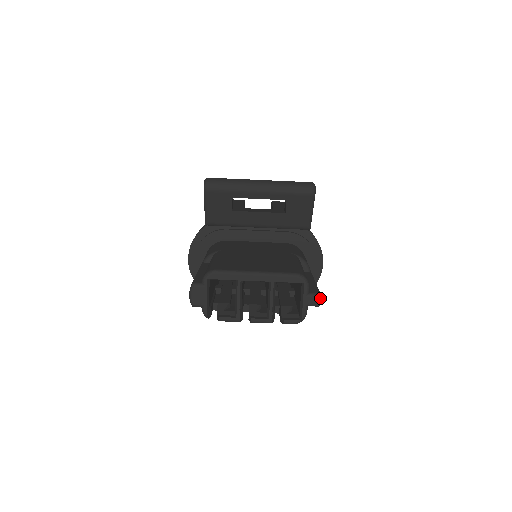
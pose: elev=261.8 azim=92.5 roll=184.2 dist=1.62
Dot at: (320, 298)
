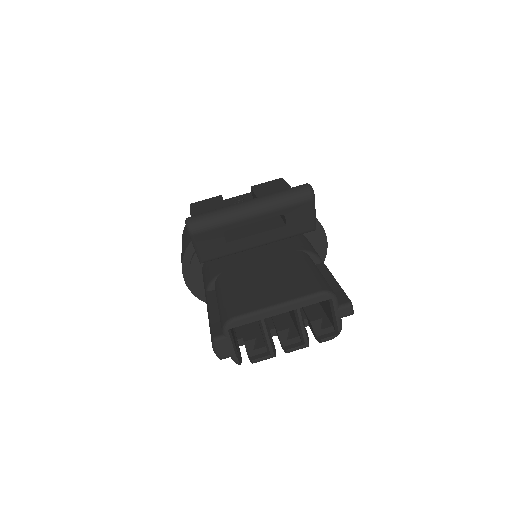
Dot at: (352, 306)
